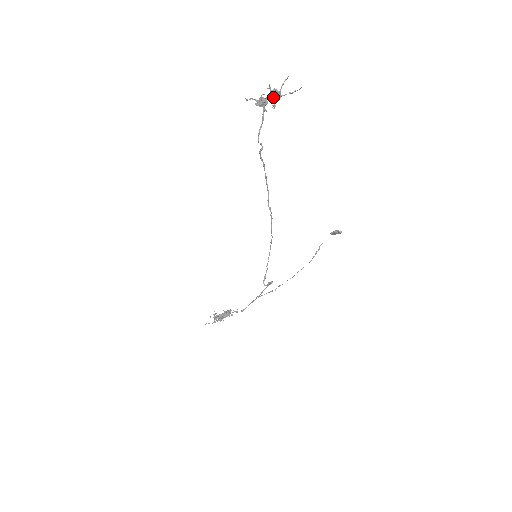
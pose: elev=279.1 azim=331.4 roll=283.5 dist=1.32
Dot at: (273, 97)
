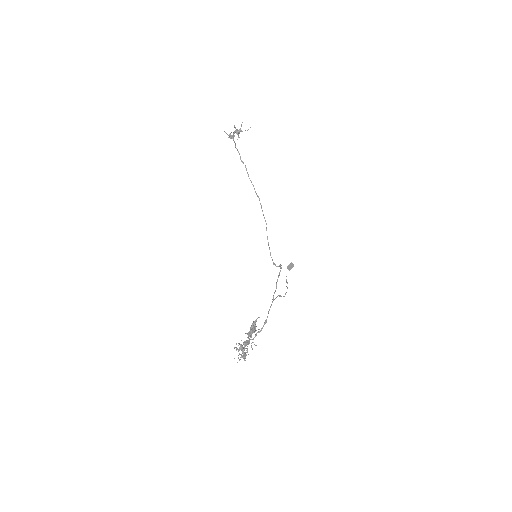
Dot at: (237, 132)
